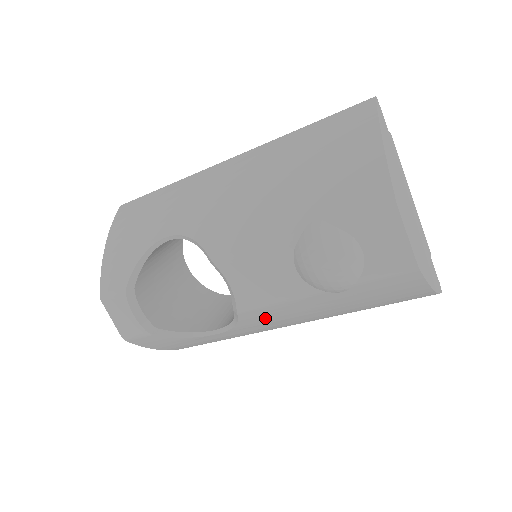
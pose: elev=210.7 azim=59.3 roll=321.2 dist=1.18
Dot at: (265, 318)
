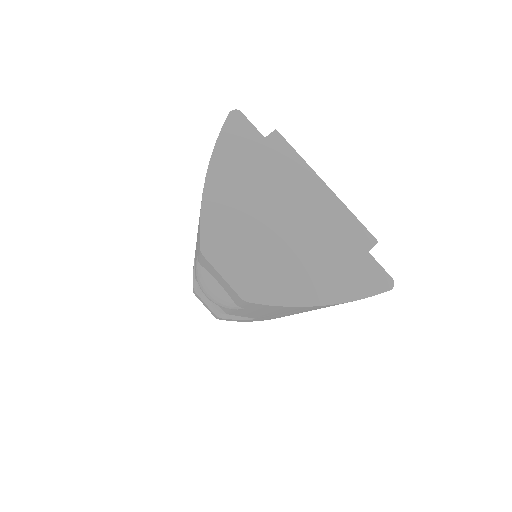
Dot at: occluded
